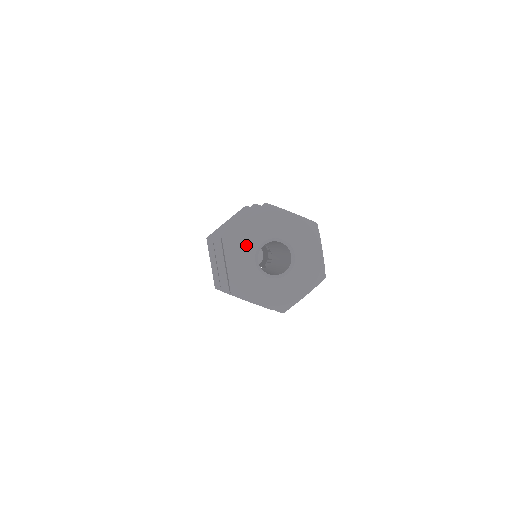
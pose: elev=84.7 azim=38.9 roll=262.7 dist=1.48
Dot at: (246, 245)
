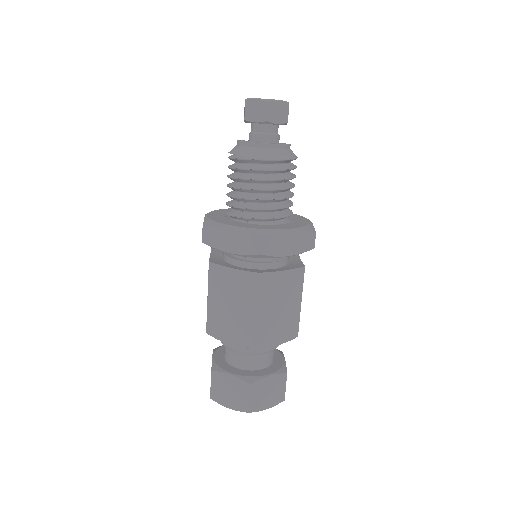
Dot at: occluded
